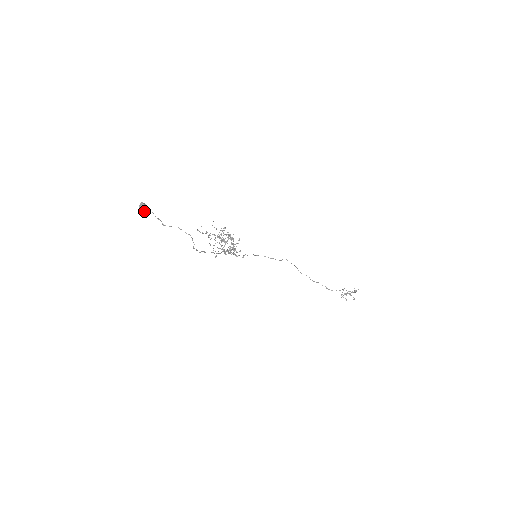
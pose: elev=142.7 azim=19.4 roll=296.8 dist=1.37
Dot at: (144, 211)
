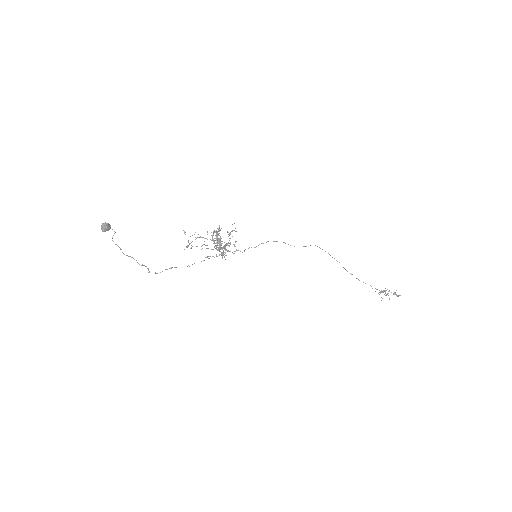
Dot at: occluded
